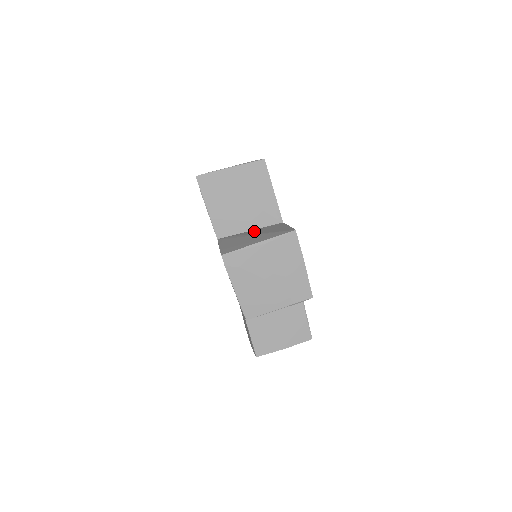
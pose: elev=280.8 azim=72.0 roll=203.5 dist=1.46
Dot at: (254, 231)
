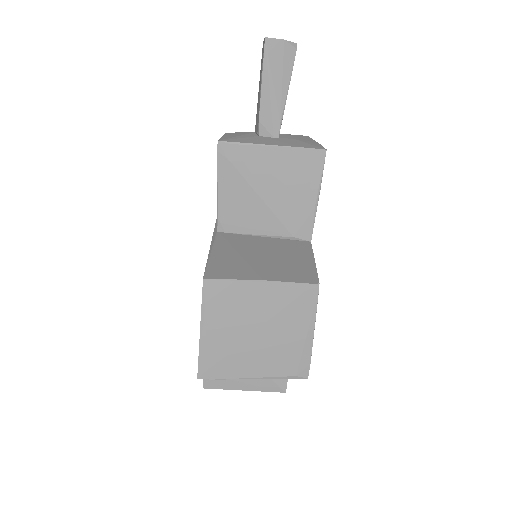
Dot at: occluded
